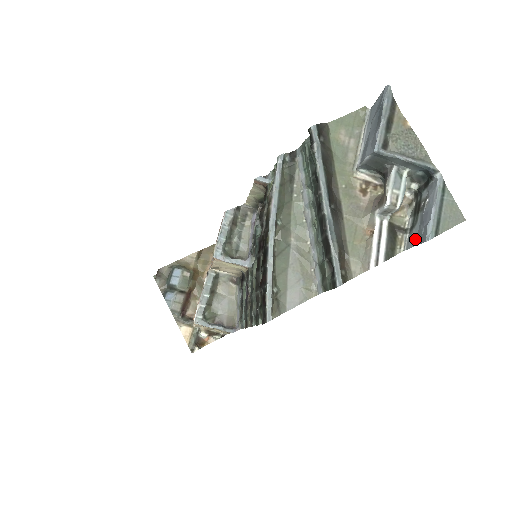
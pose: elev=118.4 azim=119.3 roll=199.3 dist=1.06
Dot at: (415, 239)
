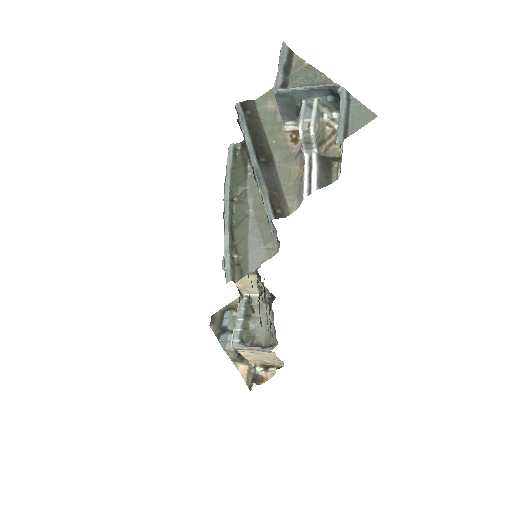
Dot at: occluded
